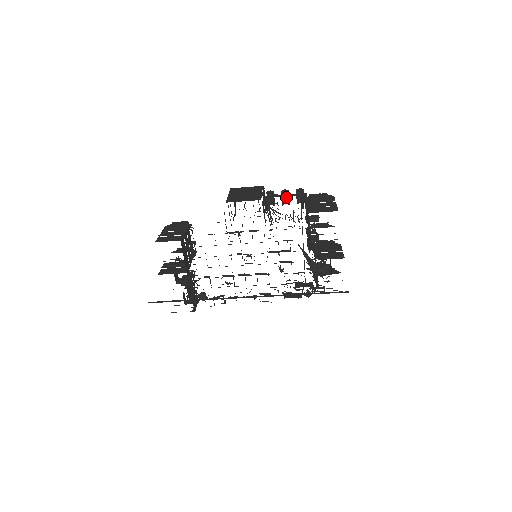
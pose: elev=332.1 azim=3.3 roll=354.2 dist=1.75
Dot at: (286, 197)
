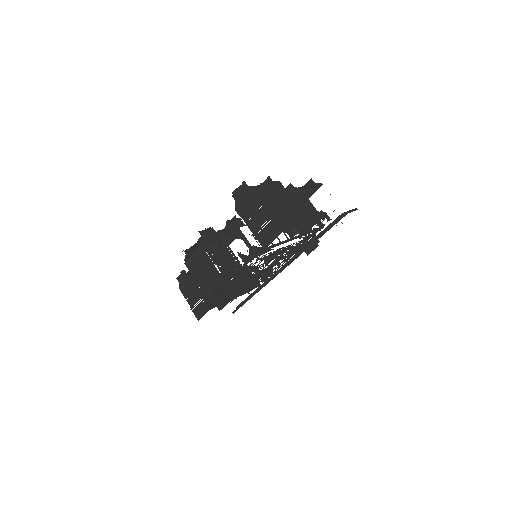
Dot at: (225, 230)
